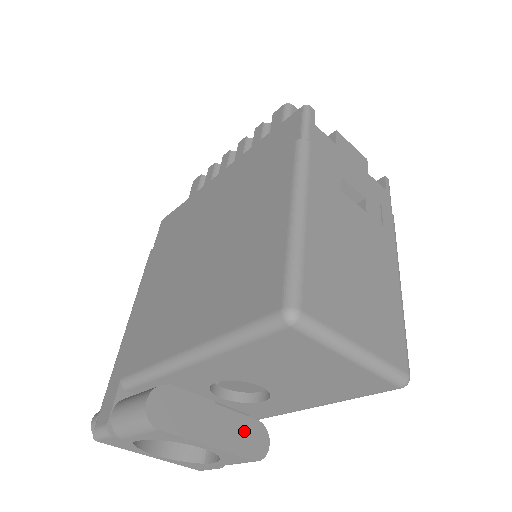
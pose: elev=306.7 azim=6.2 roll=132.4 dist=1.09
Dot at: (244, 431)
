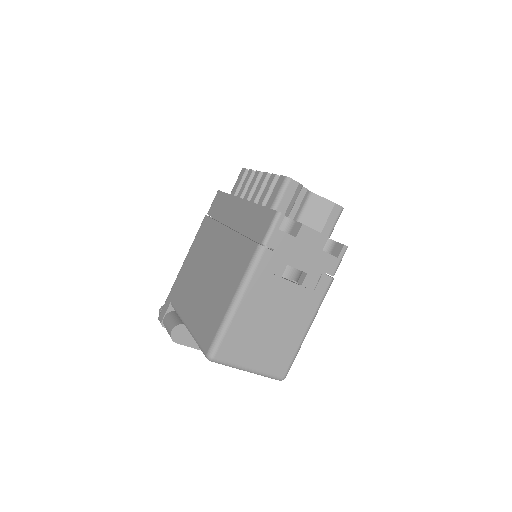
Dot at: occluded
